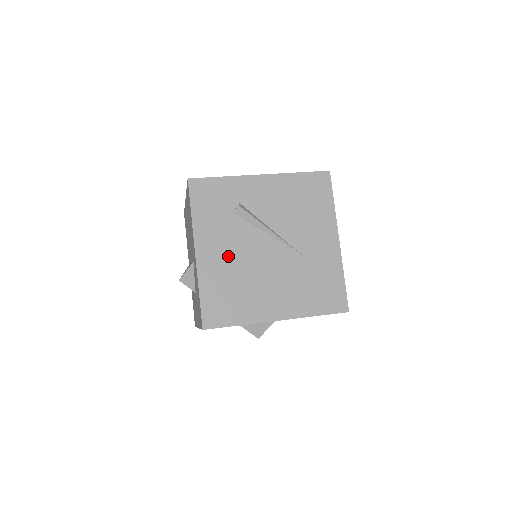
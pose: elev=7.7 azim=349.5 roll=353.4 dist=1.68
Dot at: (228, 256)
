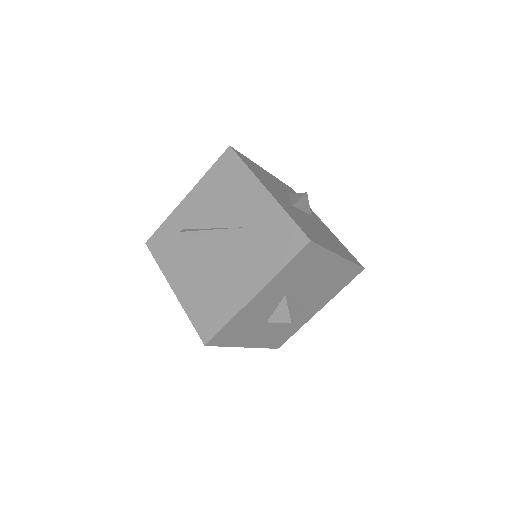
Dot at: (194, 275)
